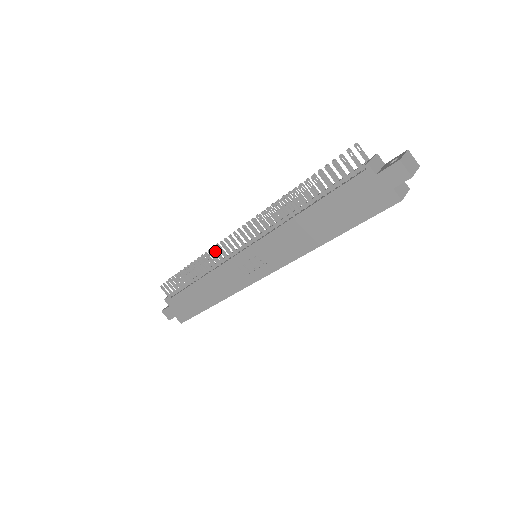
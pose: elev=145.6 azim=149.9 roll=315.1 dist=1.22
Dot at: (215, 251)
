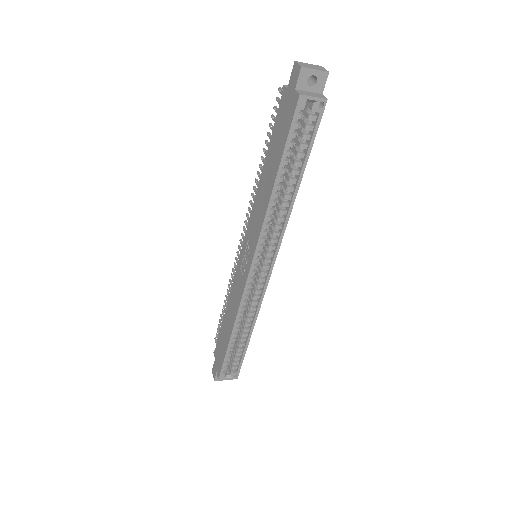
Dot at: (235, 265)
